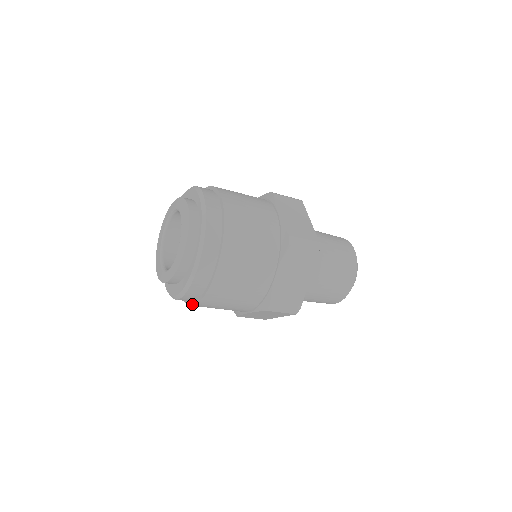
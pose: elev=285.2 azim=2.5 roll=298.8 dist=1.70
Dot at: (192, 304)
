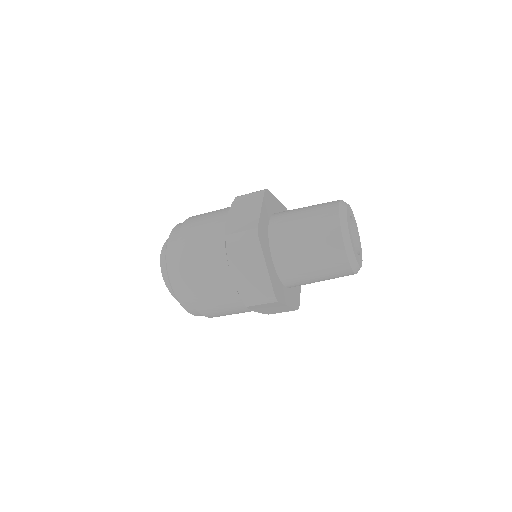
Dot at: (209, 317)
